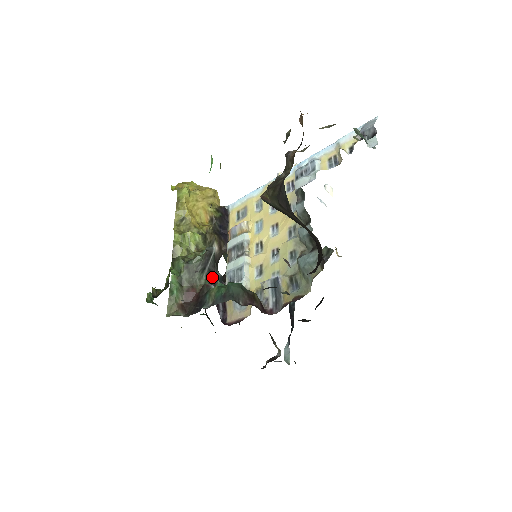
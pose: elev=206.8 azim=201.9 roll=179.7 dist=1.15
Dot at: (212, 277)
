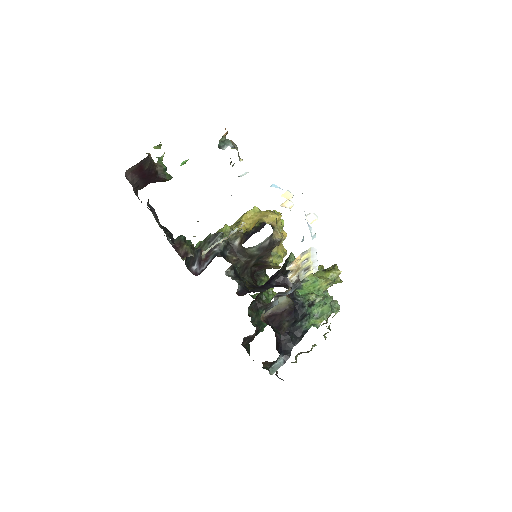
Dot at: (213, 250)
